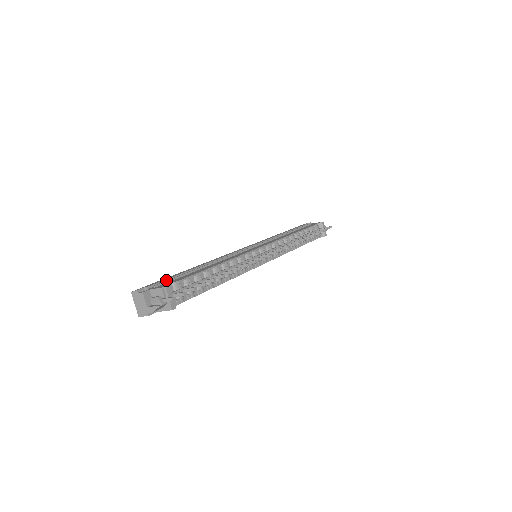
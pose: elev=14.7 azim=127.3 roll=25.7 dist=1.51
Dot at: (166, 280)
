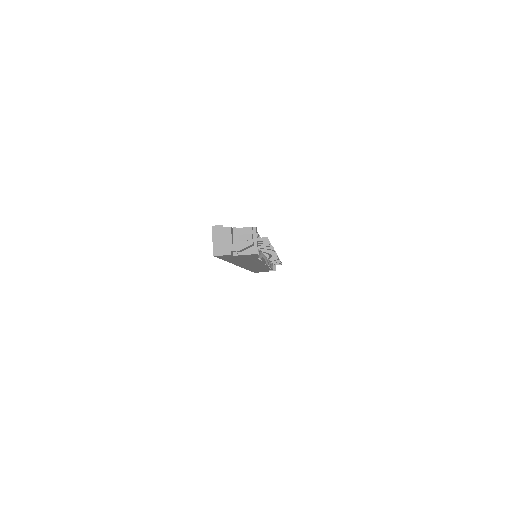
Dot at: occluded
